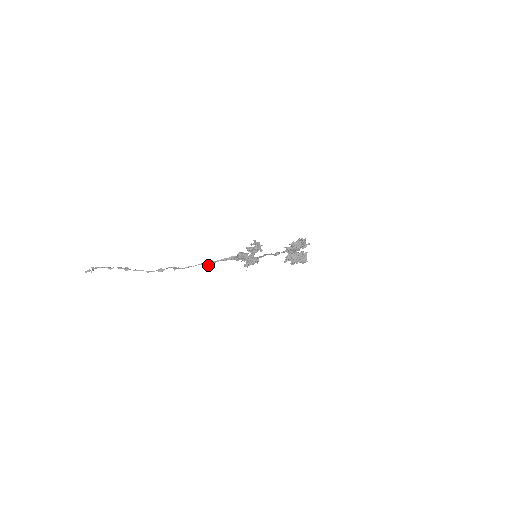
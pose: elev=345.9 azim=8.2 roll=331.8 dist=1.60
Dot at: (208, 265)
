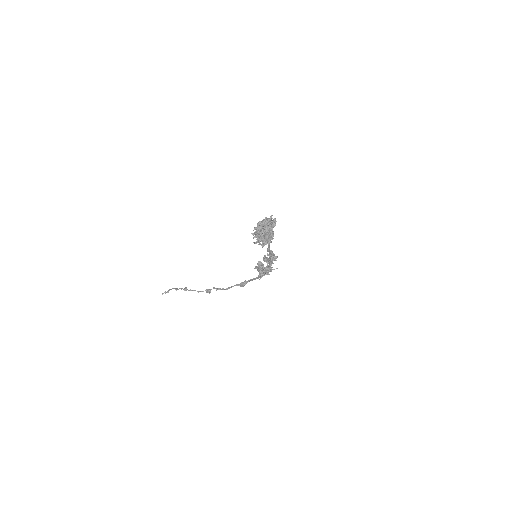
Dot at: (242, 285)
